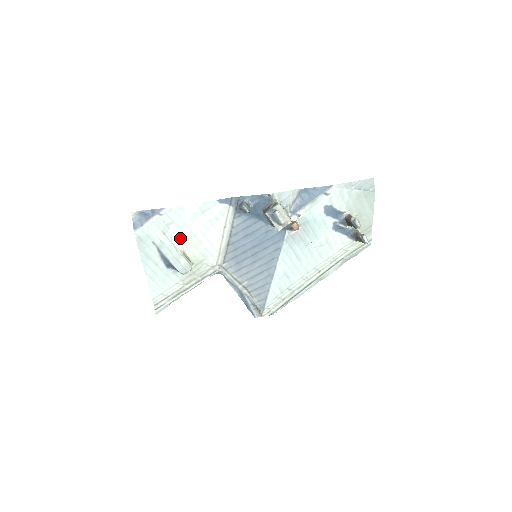
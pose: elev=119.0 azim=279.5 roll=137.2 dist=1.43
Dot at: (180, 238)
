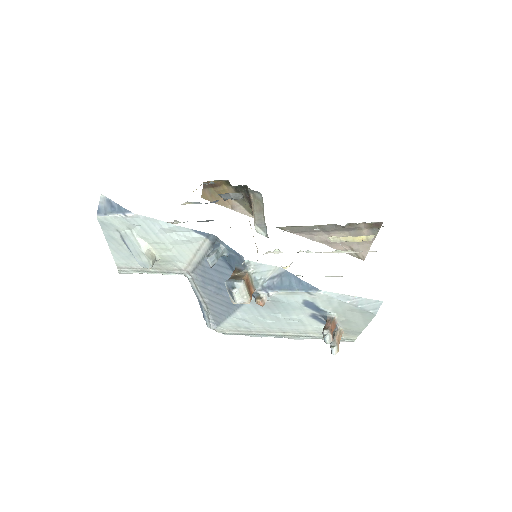
Dot at: (147, 238)
